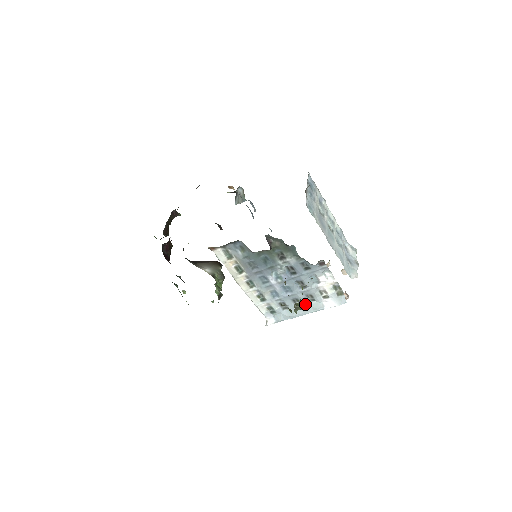
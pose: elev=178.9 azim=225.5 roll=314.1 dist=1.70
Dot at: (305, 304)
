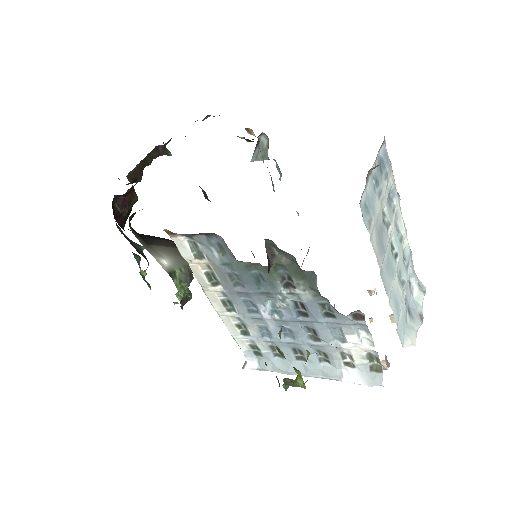
Dot at: (312, 362)
